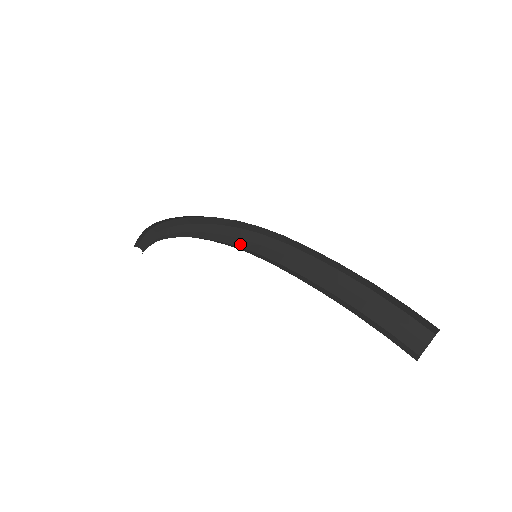
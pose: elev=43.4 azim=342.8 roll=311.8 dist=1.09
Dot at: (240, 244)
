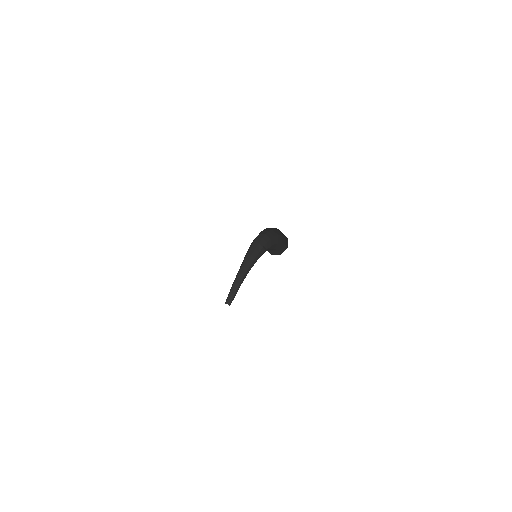
Dot at: occluded
